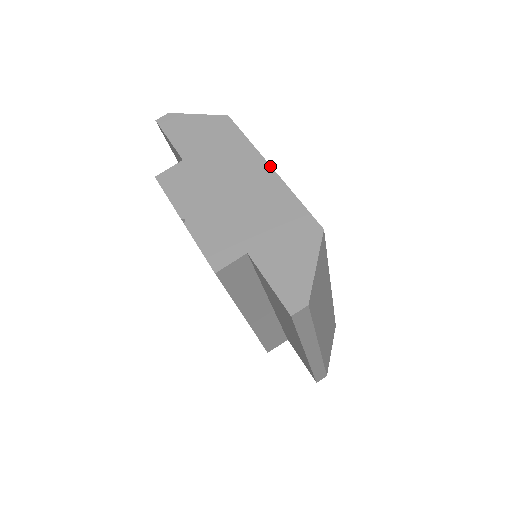
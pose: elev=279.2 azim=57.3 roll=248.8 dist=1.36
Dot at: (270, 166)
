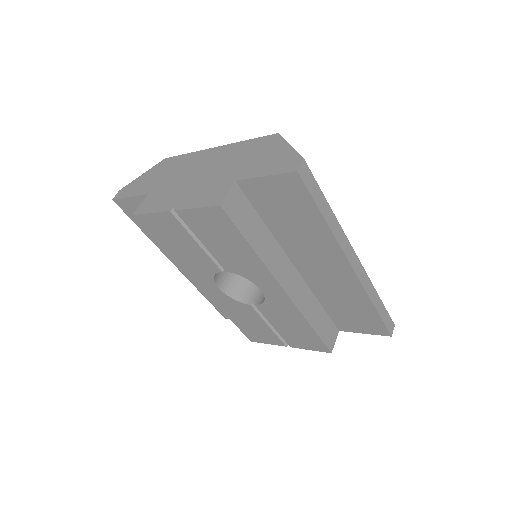
Dot at: (214, 147)
